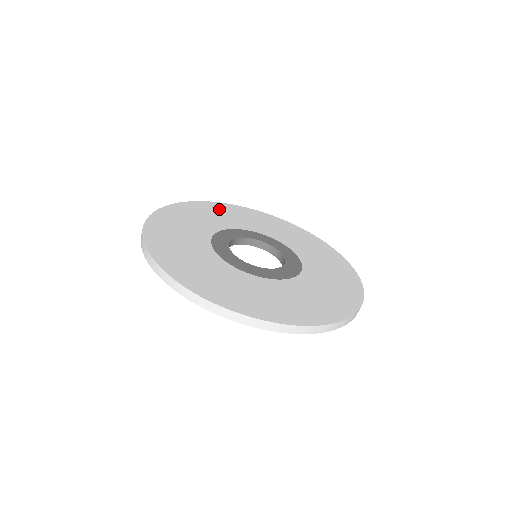
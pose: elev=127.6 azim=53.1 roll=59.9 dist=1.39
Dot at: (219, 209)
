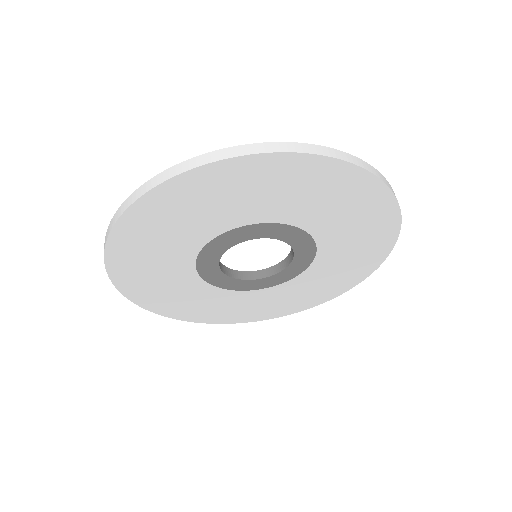
Dot at: occluded
